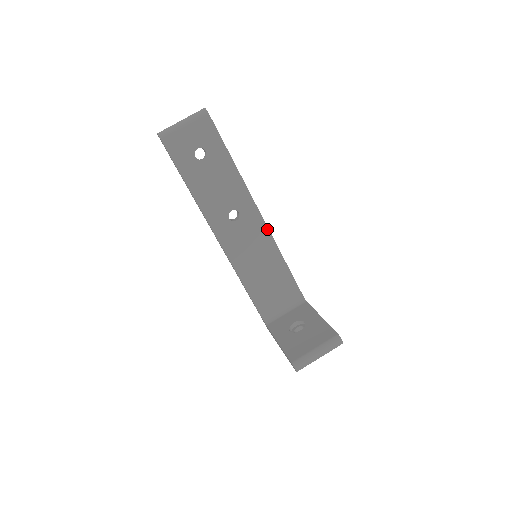
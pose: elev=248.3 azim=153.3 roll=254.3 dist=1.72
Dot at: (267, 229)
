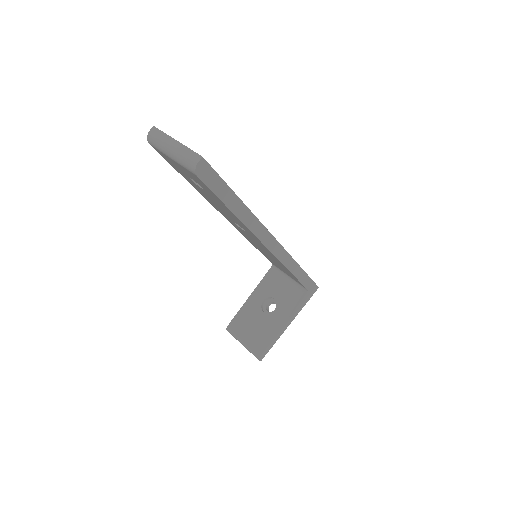
Dot at: (274, 255)
